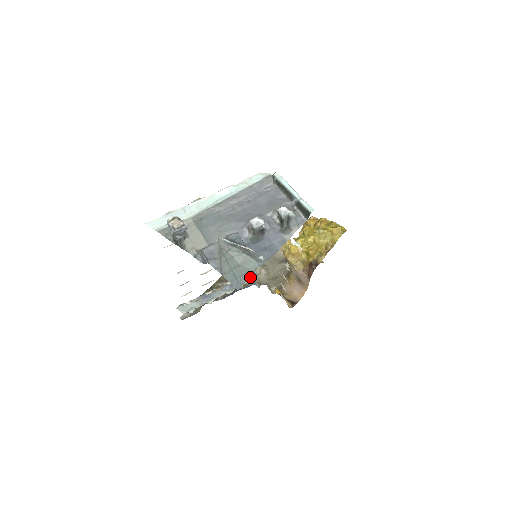
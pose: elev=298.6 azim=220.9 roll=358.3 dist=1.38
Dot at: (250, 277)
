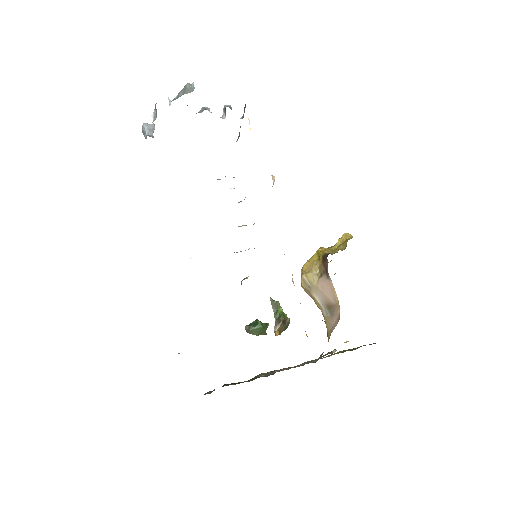
Dot at: occluded
